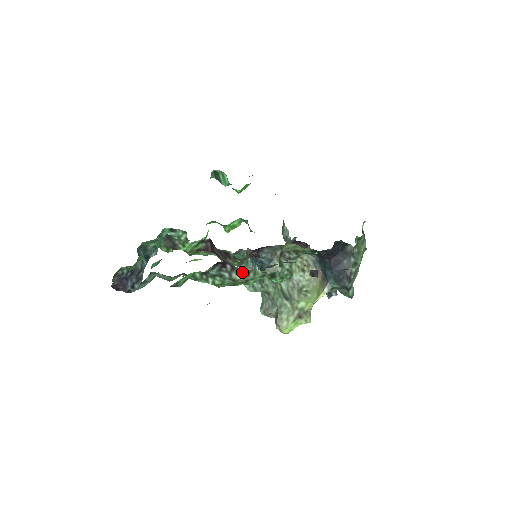
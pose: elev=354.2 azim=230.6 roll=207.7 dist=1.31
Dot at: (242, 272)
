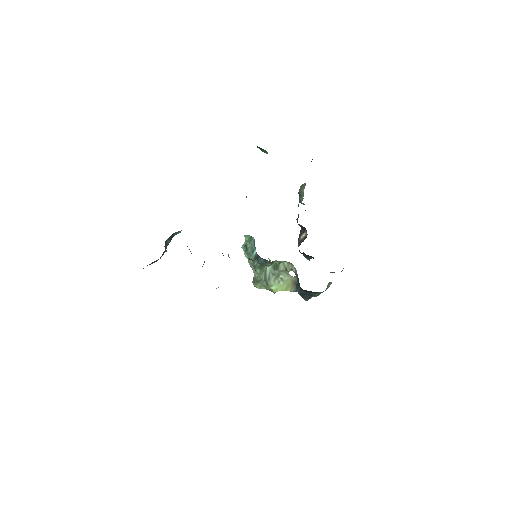
Dot at: occluded
